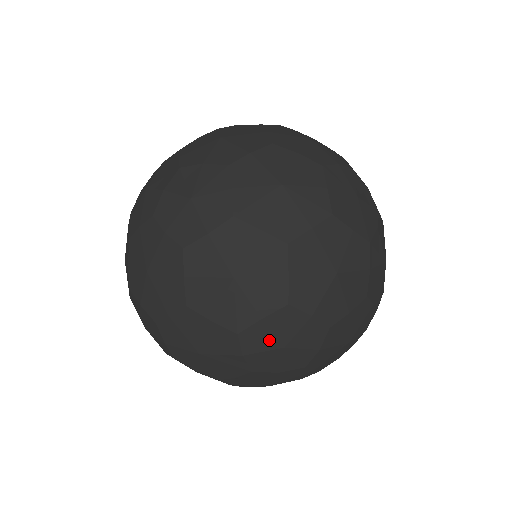
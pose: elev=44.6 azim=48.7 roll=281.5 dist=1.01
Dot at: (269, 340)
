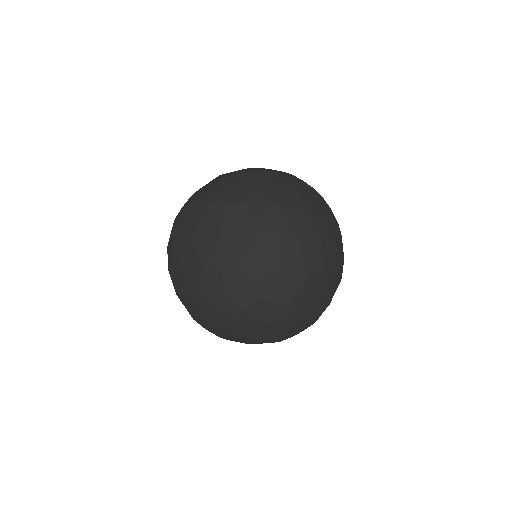
Dot at: (312, 239)
